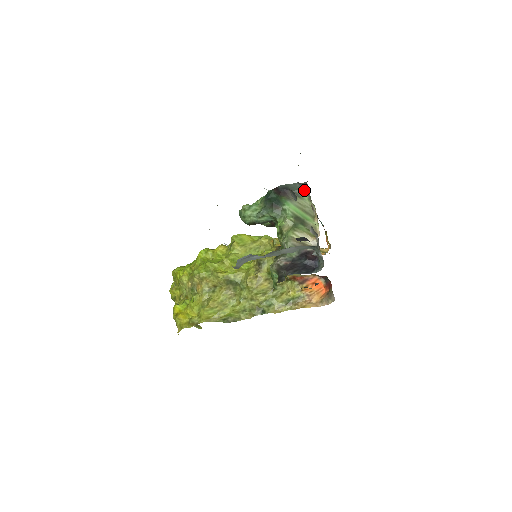
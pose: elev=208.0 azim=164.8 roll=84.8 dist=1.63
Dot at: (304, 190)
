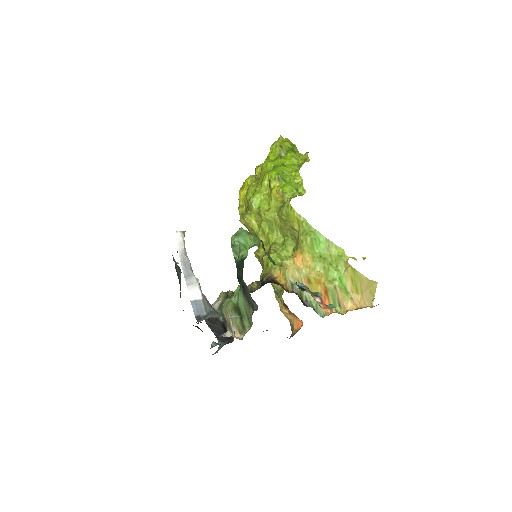
Dot at: (253, 308)
